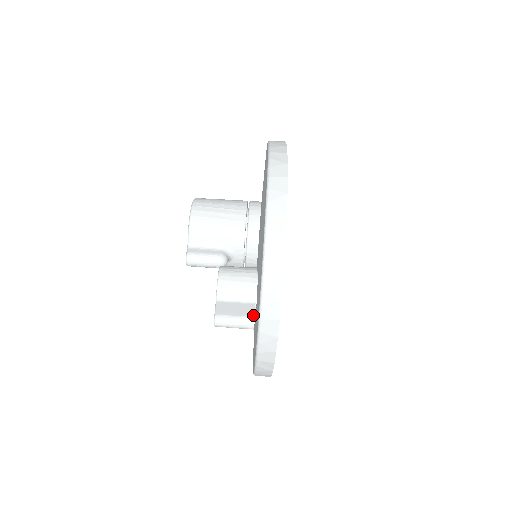
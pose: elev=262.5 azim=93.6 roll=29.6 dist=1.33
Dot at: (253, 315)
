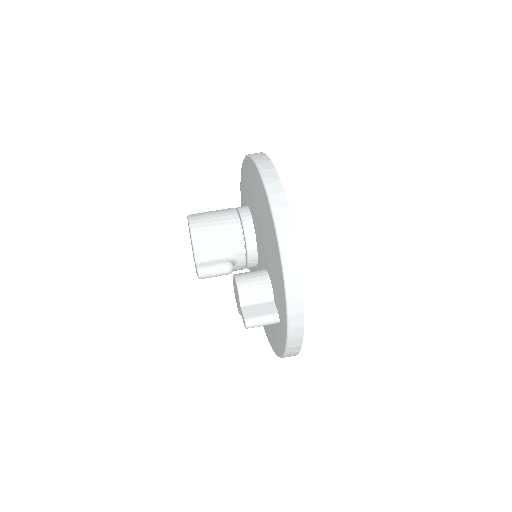
Dot at: (276, 311)
